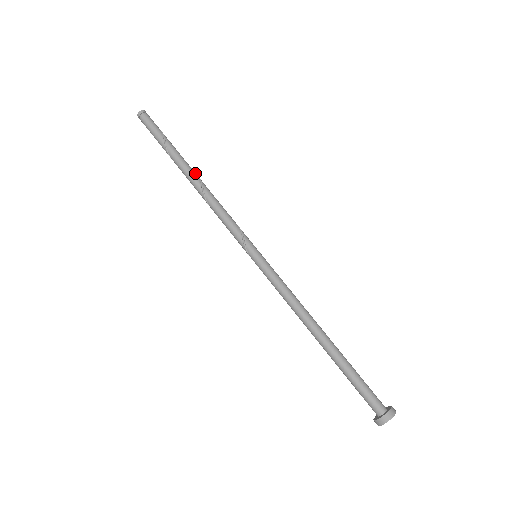
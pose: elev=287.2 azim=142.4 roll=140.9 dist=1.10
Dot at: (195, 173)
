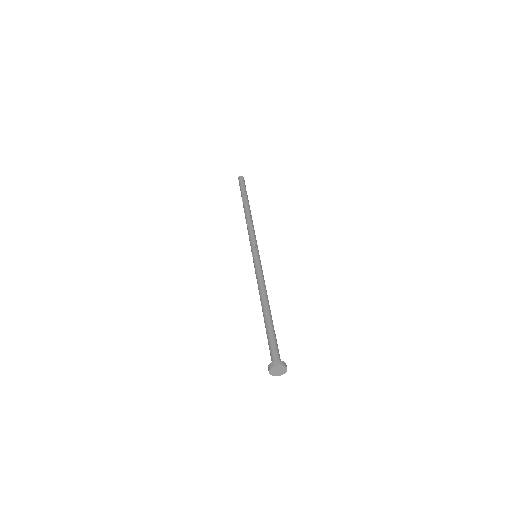
Dot at: (250, 211)
